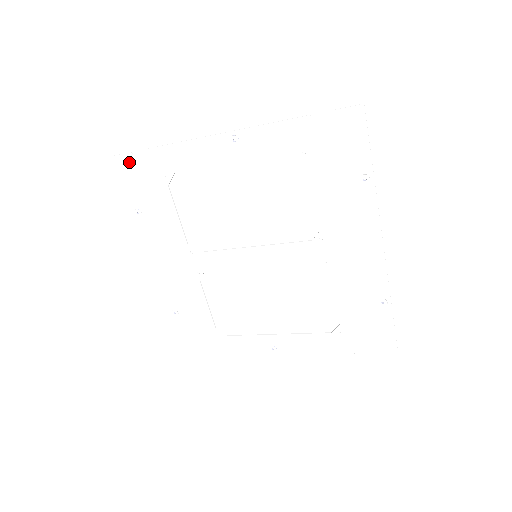
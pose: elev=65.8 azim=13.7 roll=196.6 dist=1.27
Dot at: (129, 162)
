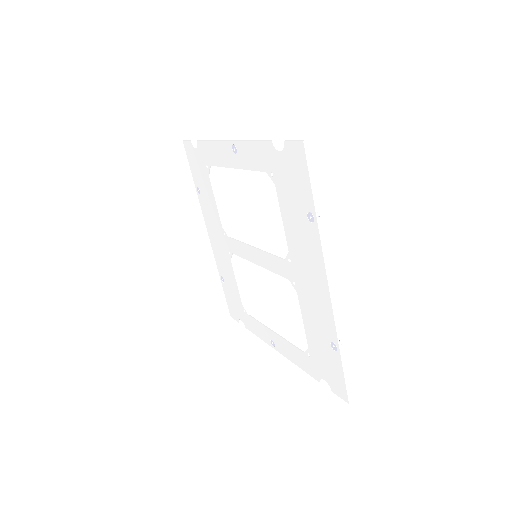
Dot at: (191, 148)
